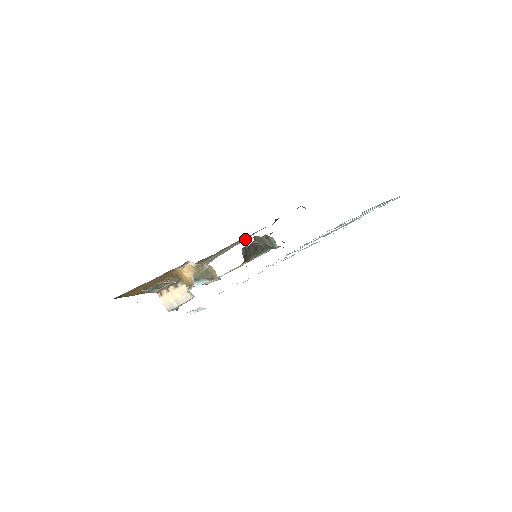
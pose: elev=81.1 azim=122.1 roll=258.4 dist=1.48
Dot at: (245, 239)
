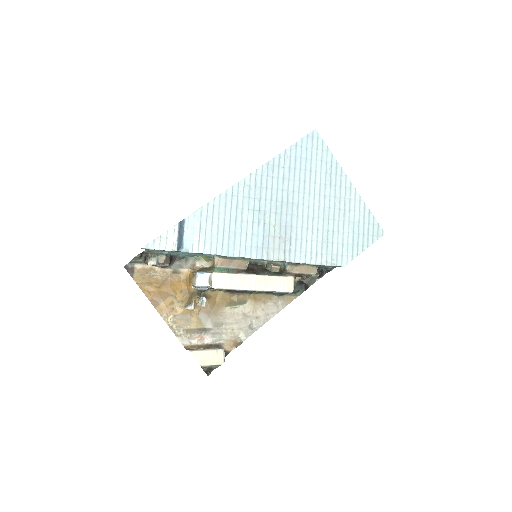
Dot at: (279, 308)
